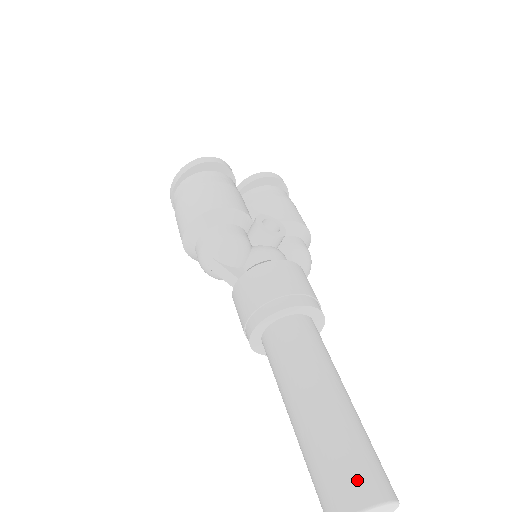
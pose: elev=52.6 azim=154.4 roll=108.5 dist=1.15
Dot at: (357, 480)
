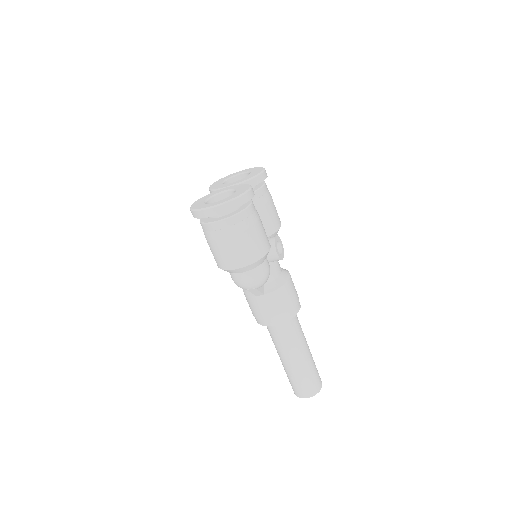
Dot at: (316, 384)
